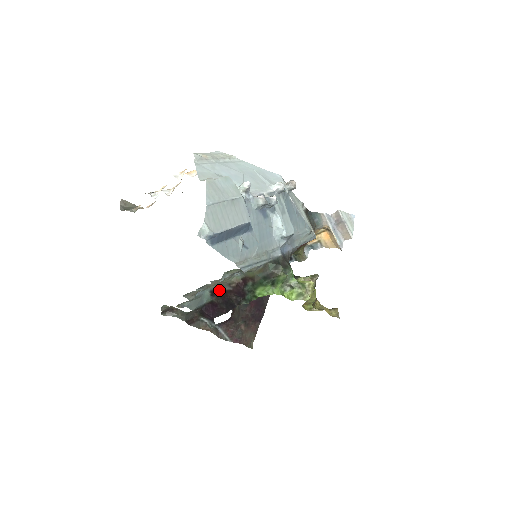
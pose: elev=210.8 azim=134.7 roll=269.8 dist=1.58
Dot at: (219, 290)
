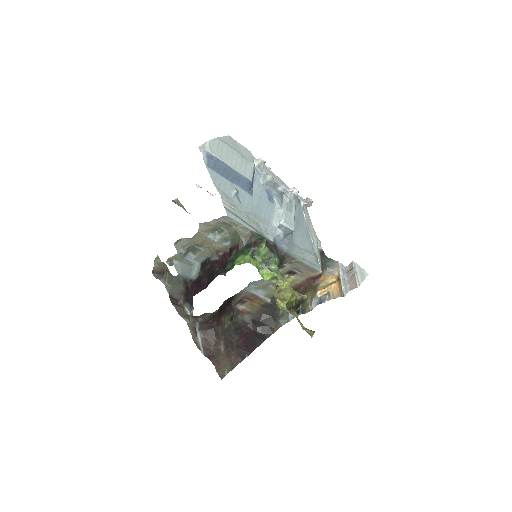
Dot at: (208, 261)
